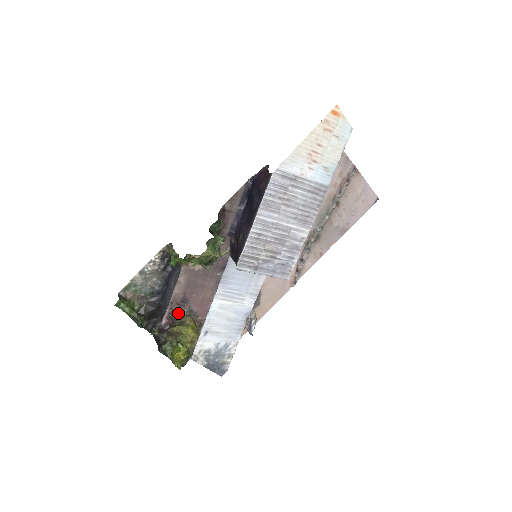
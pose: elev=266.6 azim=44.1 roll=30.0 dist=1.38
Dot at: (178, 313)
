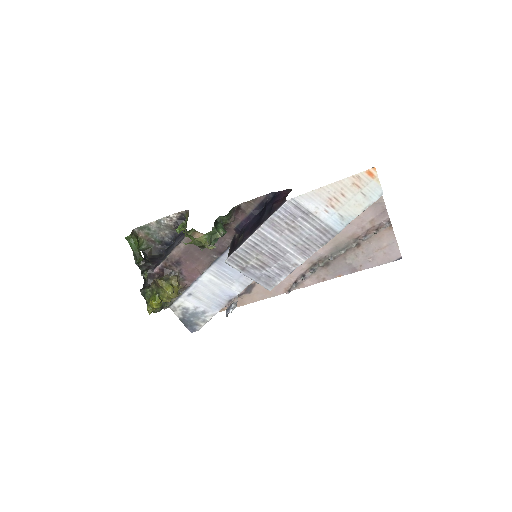
Dot at: (170, 269)
